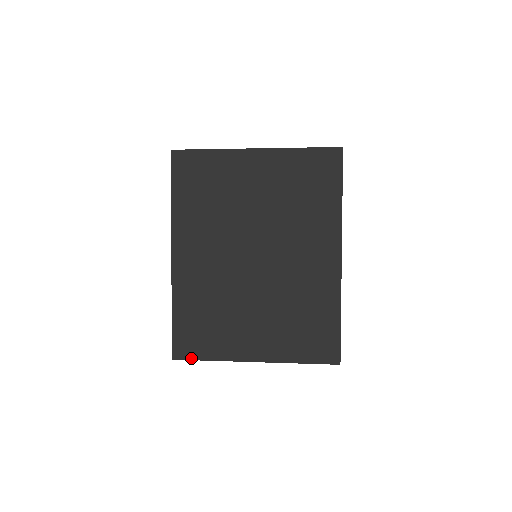
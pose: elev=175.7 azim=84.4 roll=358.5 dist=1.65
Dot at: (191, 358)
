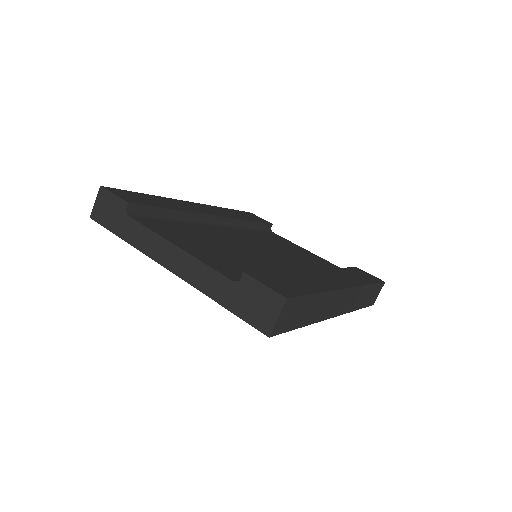
Dot at: occluded
